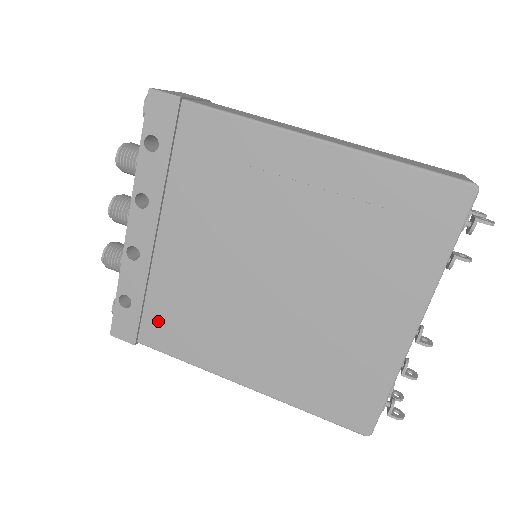
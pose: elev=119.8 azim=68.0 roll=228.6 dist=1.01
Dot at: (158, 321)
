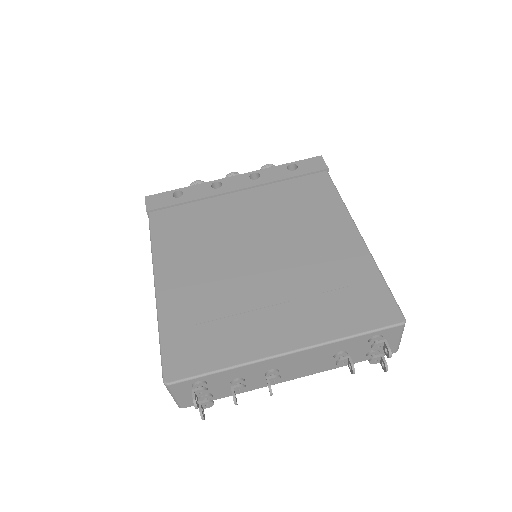
Dot at: (175, 216)
